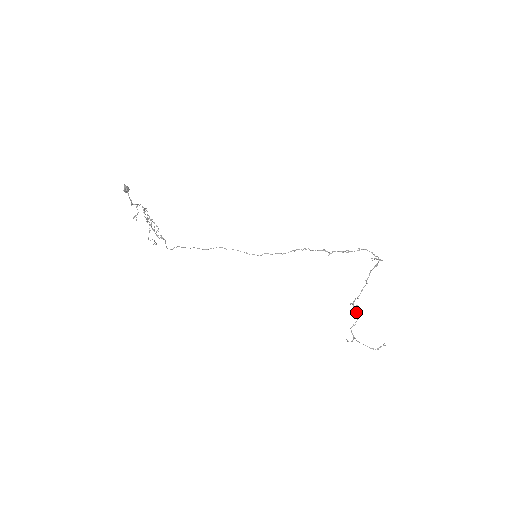
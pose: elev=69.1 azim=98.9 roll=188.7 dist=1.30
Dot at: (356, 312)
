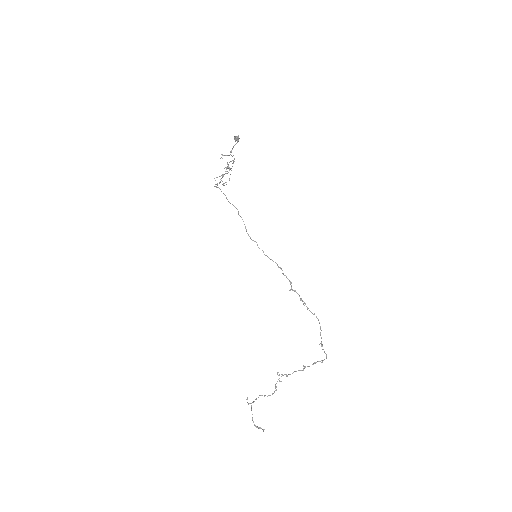
Dot at: (276, 387)
